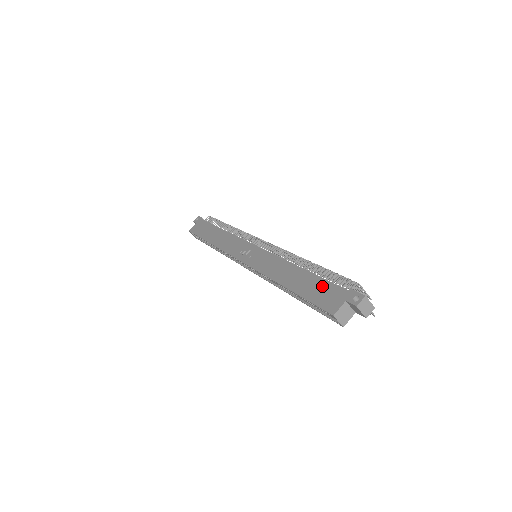
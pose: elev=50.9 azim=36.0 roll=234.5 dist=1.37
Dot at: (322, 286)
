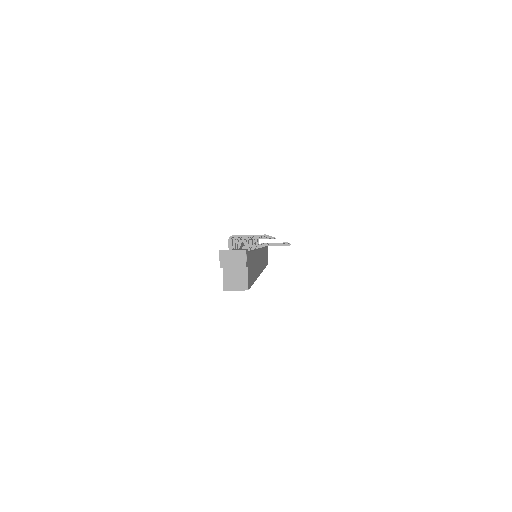
Dot at: occluded
